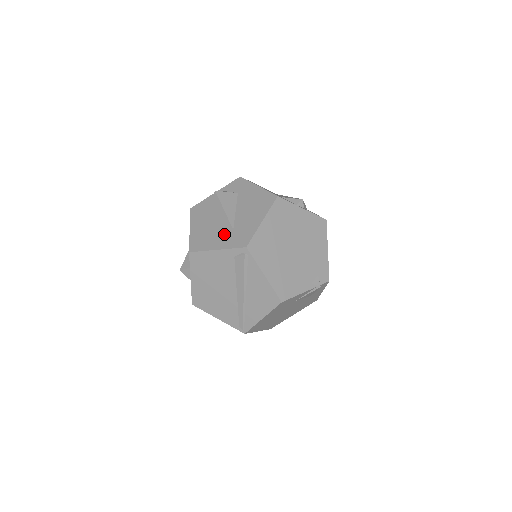
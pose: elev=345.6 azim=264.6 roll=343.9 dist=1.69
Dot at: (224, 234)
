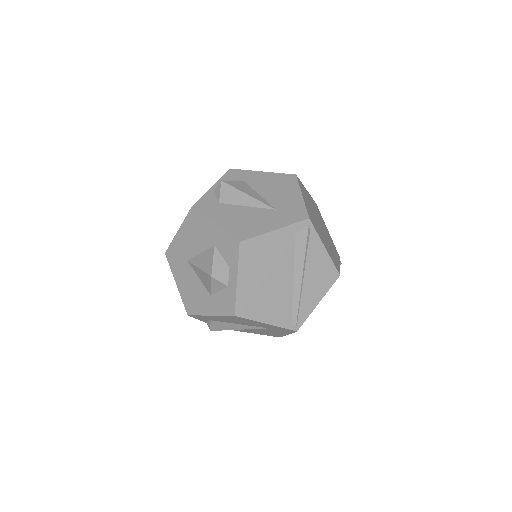
Dot at: (269, 215)
